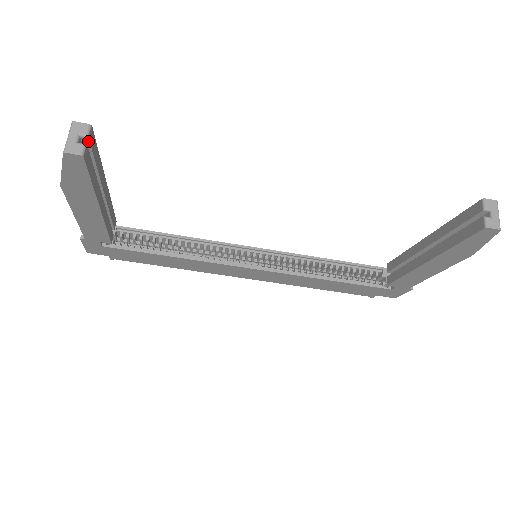
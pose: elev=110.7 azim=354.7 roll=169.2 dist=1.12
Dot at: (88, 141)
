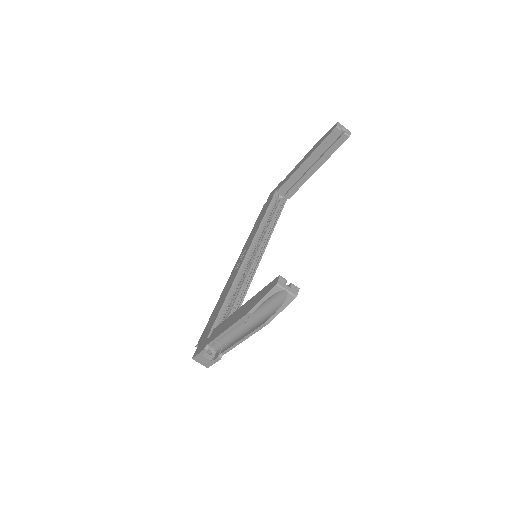
Dot at: (285, 283)
